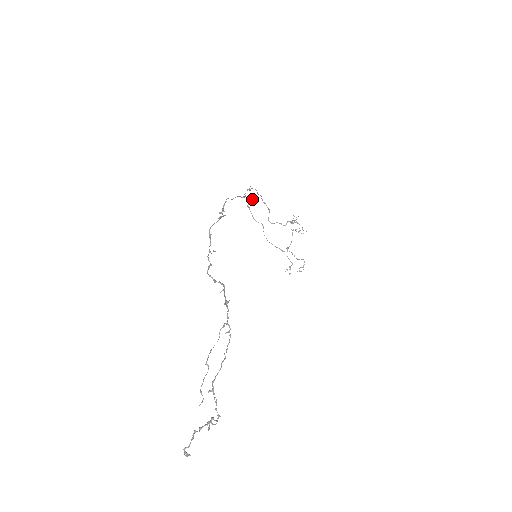
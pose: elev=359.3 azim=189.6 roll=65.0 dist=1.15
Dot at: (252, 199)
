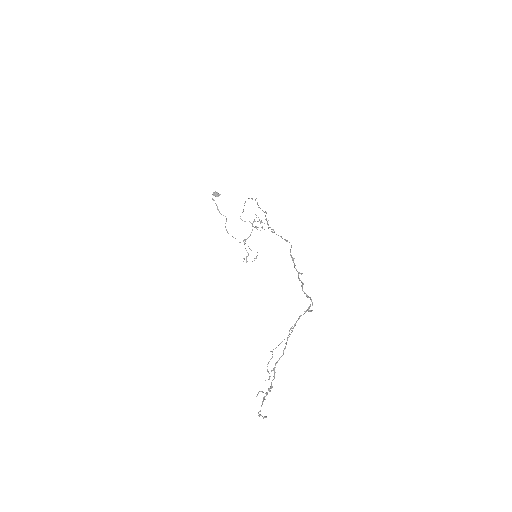
Dot at: (216, 192)
